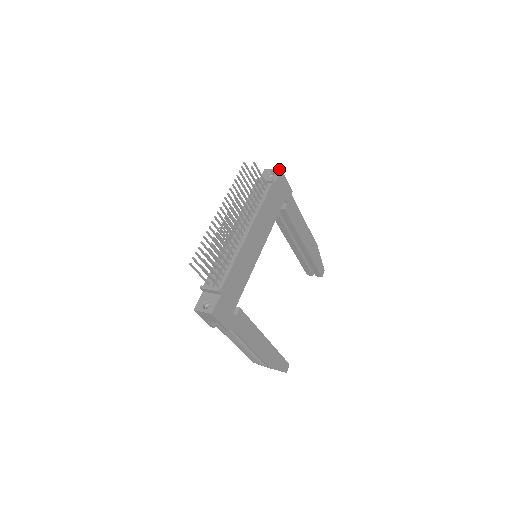
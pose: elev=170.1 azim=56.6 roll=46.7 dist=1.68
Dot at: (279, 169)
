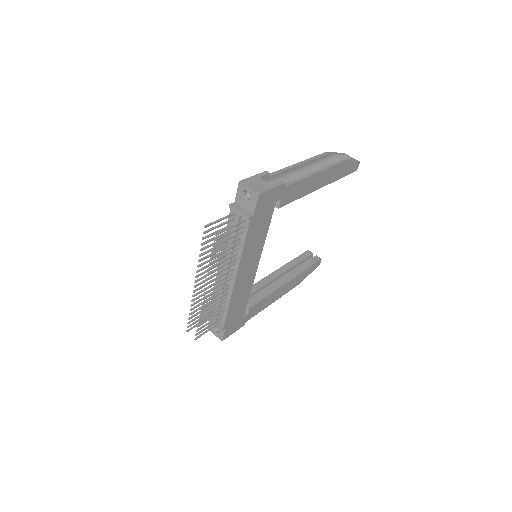
Dot at: (256, 193)
